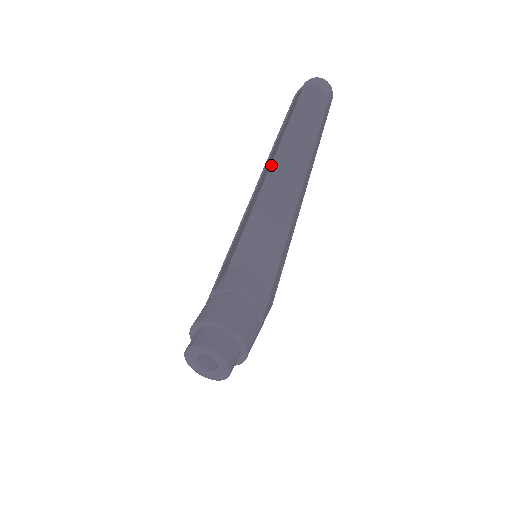
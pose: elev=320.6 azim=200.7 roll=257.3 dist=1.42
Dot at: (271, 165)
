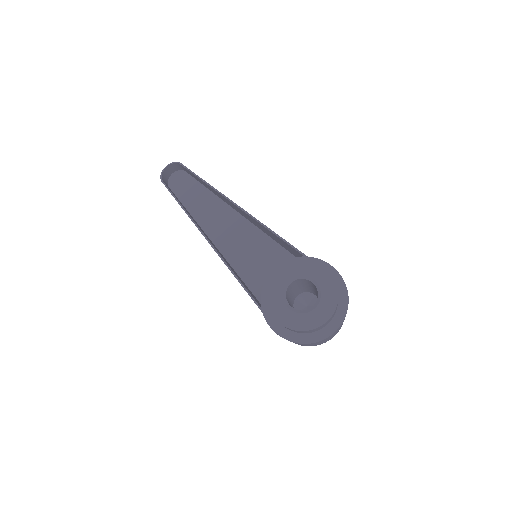
Dot at: (201, 227)
